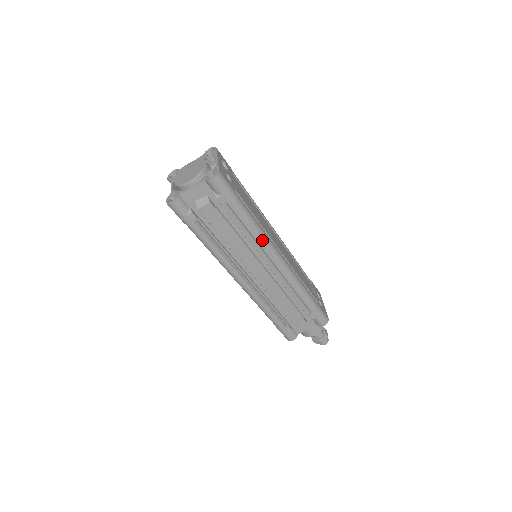
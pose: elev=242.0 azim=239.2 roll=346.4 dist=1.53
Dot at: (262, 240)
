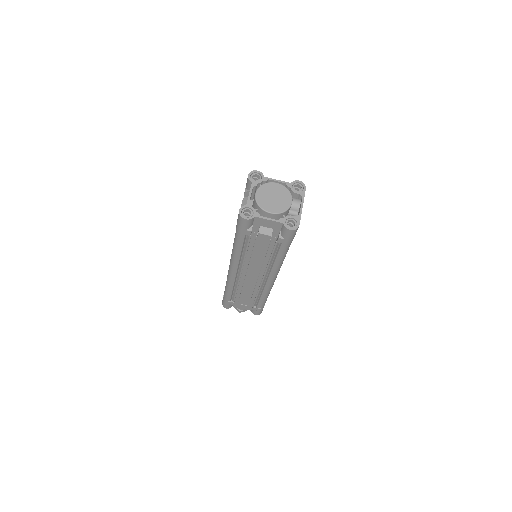
Dot at: (277, 268)
